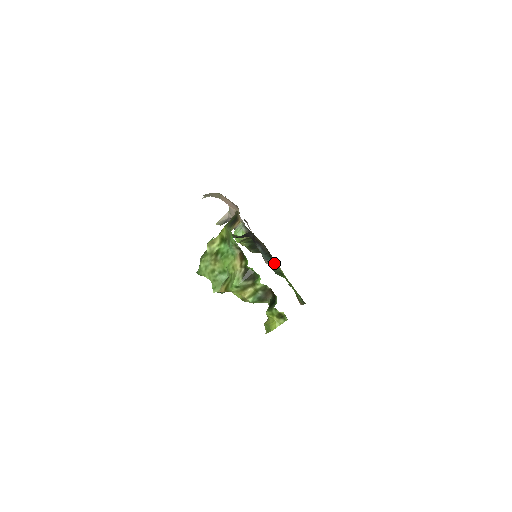
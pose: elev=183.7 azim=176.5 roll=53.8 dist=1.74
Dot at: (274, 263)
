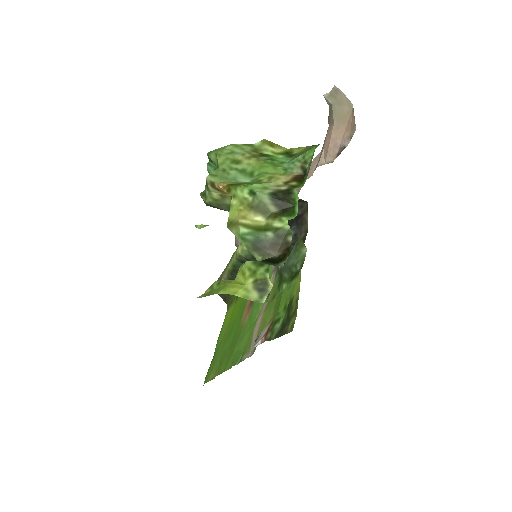
Dot at: (305, 248)
